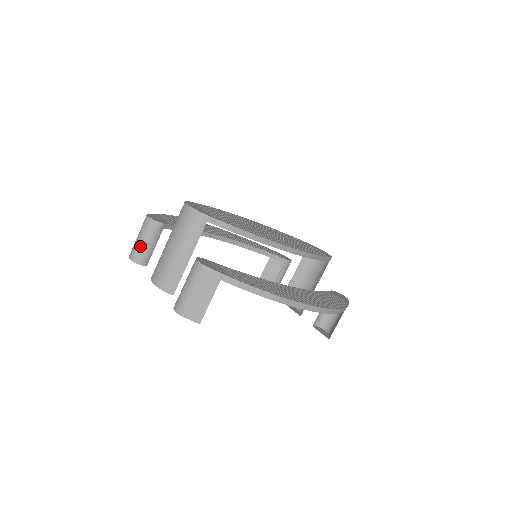
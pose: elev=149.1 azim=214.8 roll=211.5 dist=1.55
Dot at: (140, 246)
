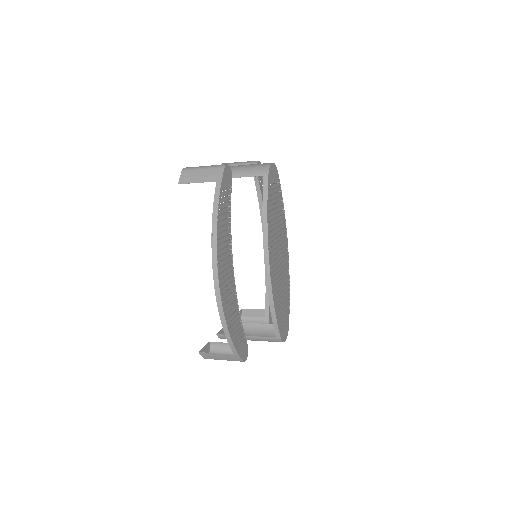
Dot at: (234, 164)
